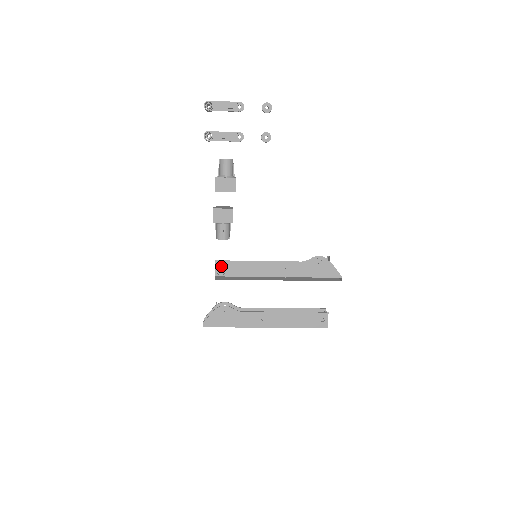
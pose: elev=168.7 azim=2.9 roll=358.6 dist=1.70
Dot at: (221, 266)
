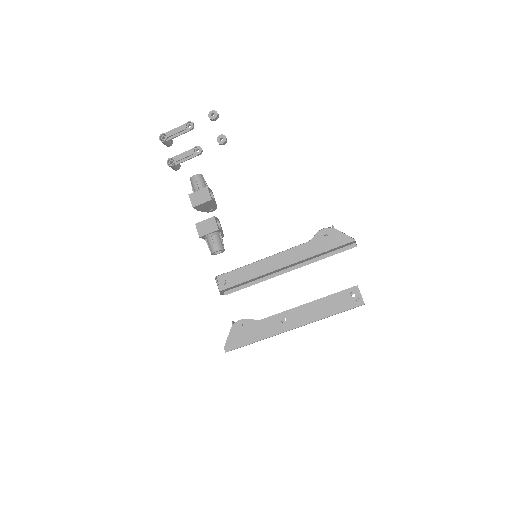
Dot at: (222, 278)
